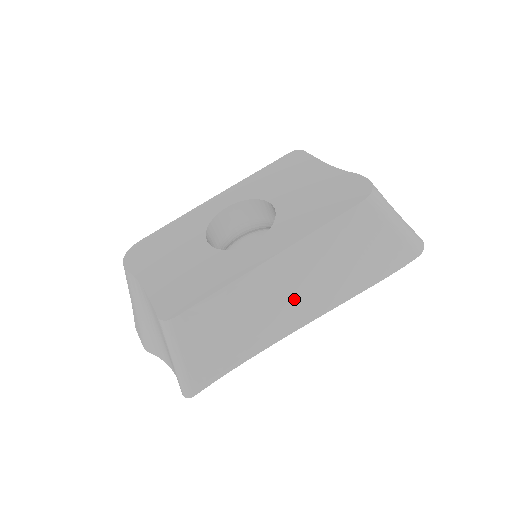
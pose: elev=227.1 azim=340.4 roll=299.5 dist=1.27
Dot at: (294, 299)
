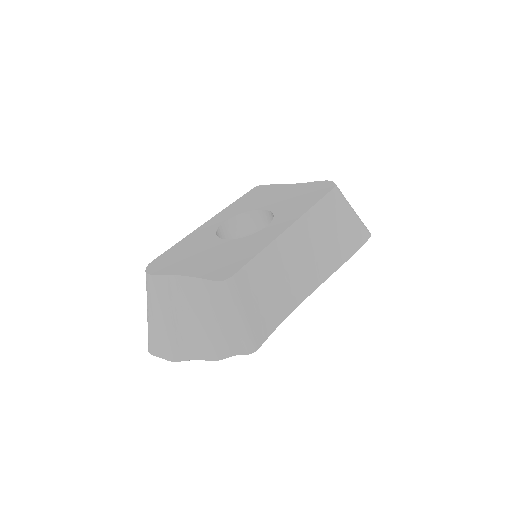
Dot at: (308, 263)
